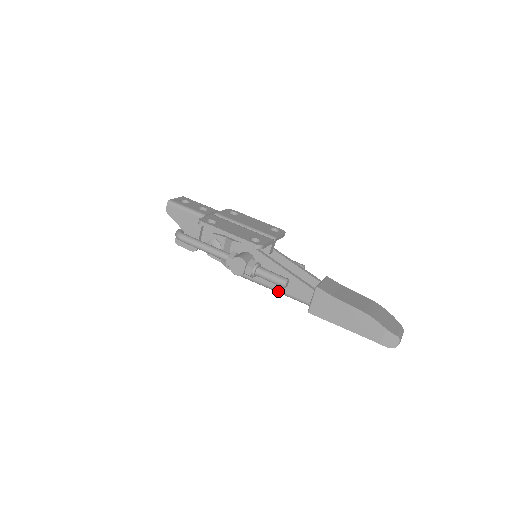
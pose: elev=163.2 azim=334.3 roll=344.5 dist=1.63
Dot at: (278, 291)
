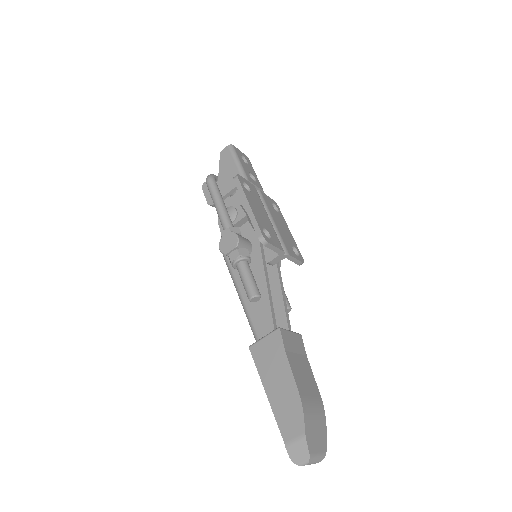
Dot at: (243, 302)
